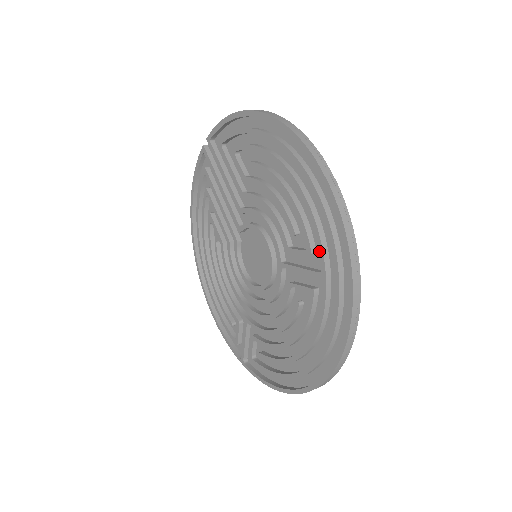
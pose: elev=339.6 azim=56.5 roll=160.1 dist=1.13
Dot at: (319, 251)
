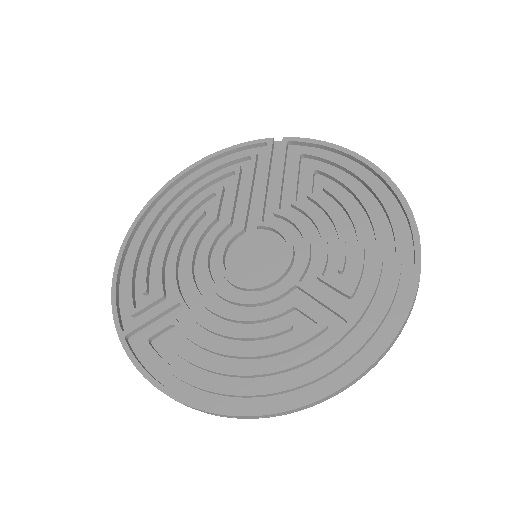
Dot at: (365, 299)
